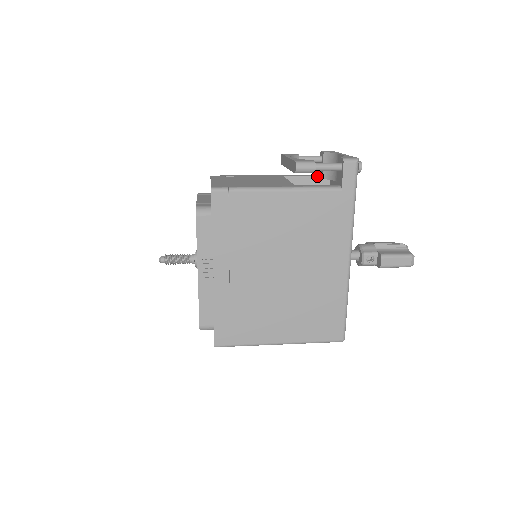
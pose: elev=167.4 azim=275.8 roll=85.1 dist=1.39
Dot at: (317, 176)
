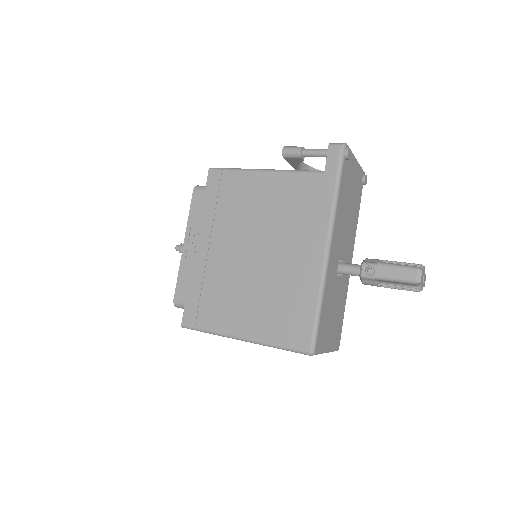
Dot at: occluded
